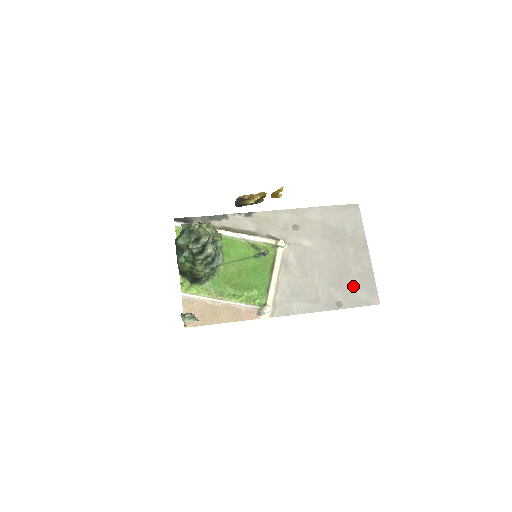
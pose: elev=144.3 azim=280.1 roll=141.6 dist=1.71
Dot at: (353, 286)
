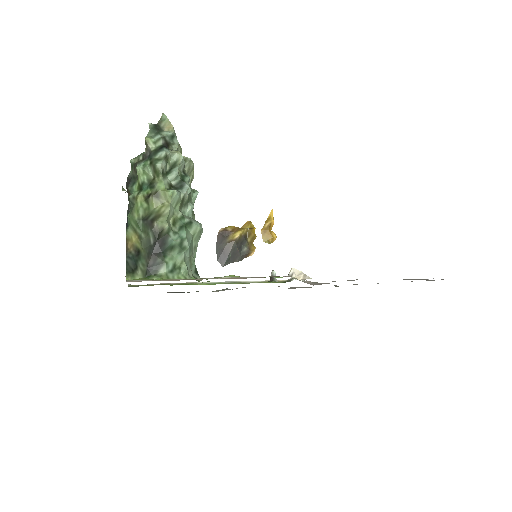
Dot at: occluded
